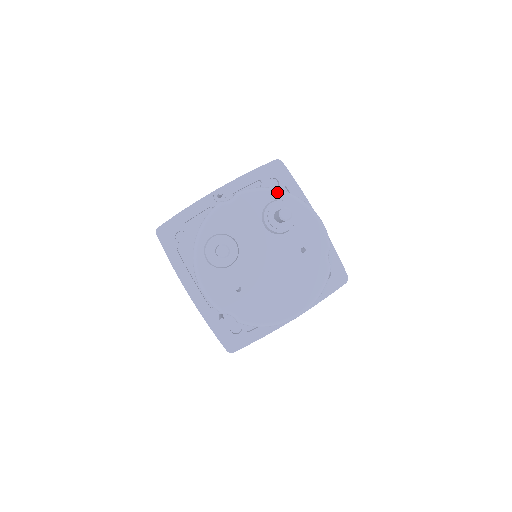
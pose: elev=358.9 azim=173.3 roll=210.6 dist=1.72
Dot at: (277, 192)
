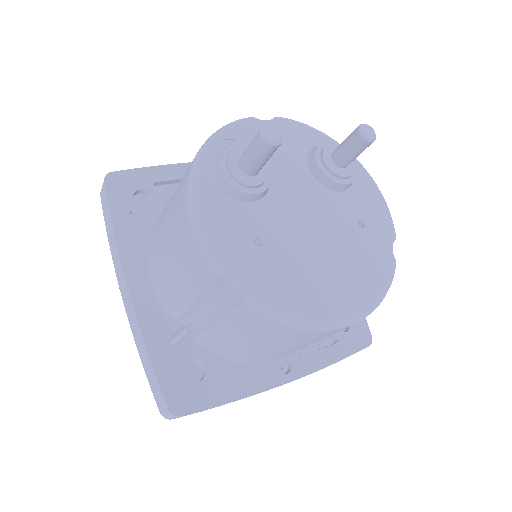
Dot at: (331, 138)
